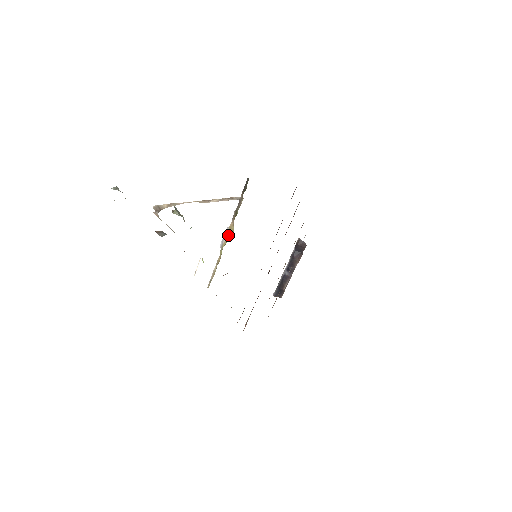
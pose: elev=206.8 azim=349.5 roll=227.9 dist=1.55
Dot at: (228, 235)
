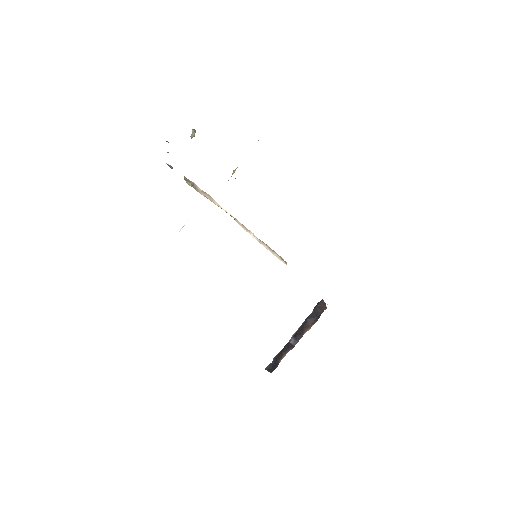
Dot at: occluded
